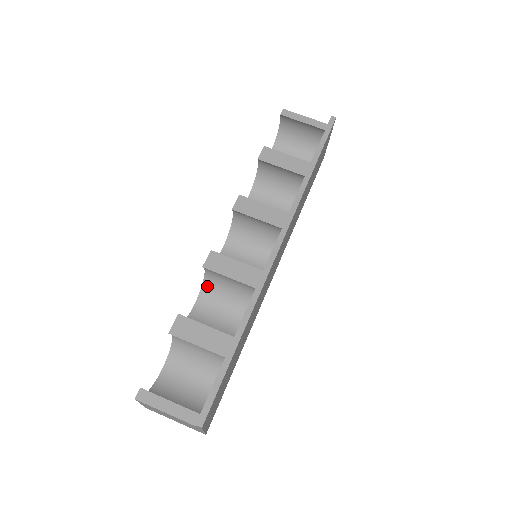
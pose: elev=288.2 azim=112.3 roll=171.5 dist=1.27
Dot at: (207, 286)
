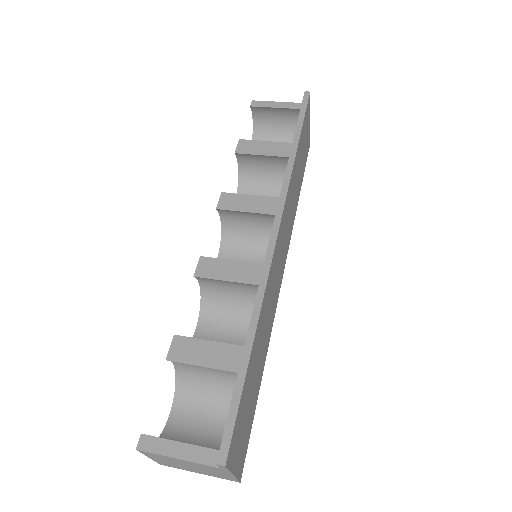
Dot at: (206, 302)
